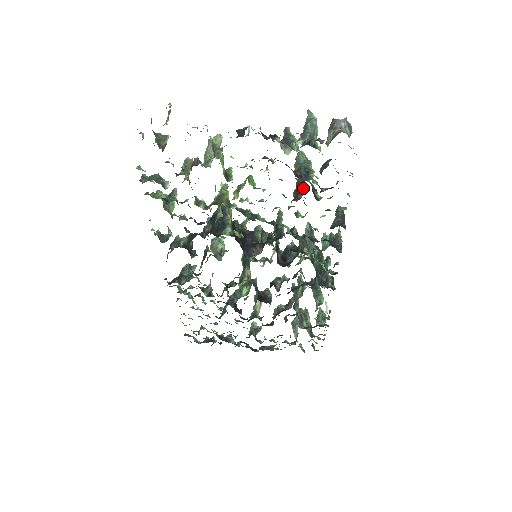
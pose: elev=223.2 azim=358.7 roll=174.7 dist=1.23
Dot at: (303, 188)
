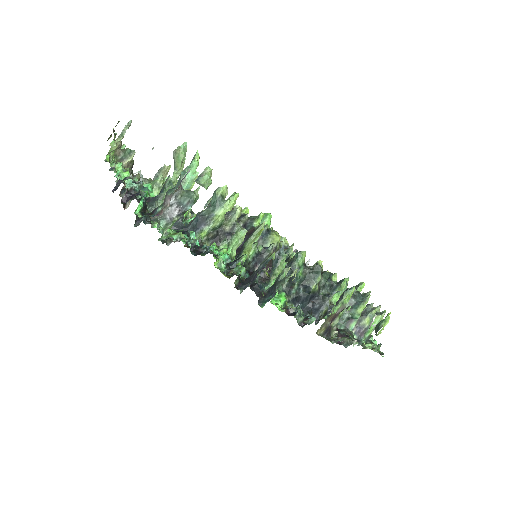
Dot at: occluded
